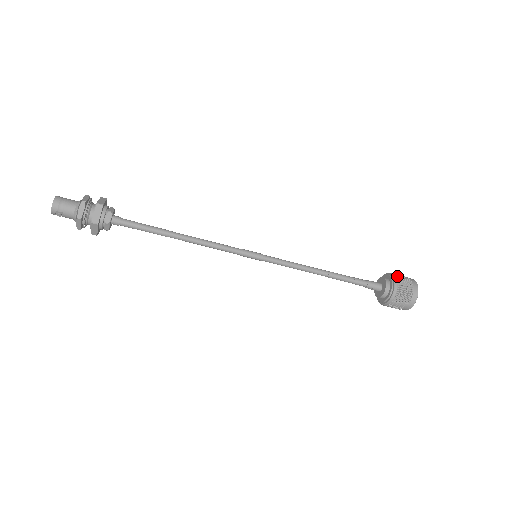
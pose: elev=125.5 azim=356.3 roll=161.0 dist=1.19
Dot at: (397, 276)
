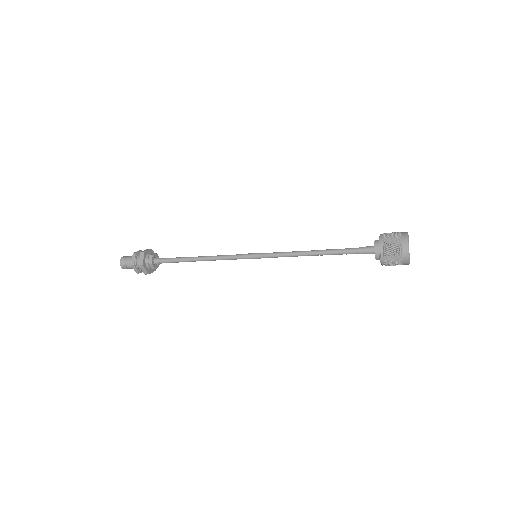
Dot at: (385, 233)
